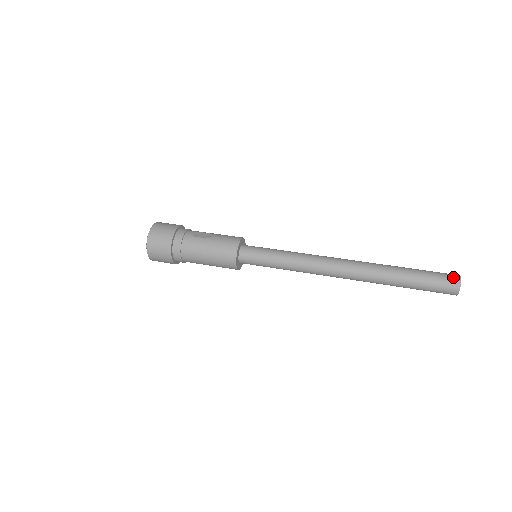
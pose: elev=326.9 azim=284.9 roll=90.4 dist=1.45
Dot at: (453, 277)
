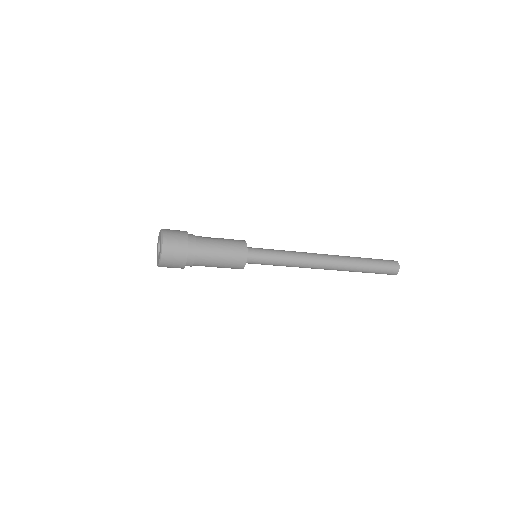
Dot at: (393, 261)
